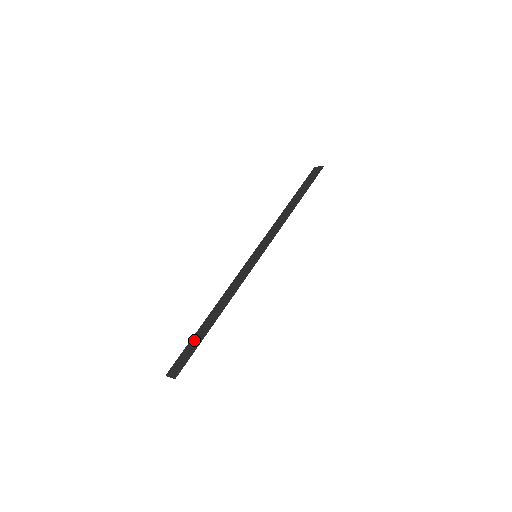
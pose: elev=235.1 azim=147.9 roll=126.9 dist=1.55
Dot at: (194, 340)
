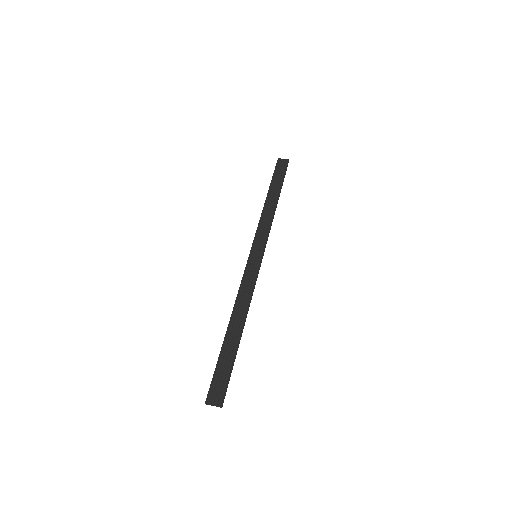
Dot at: (225, 358)
